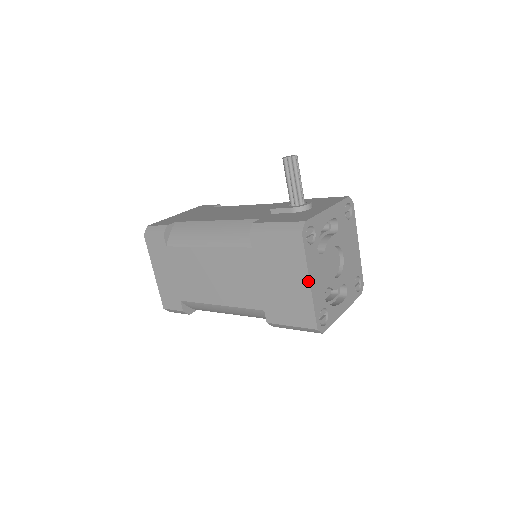
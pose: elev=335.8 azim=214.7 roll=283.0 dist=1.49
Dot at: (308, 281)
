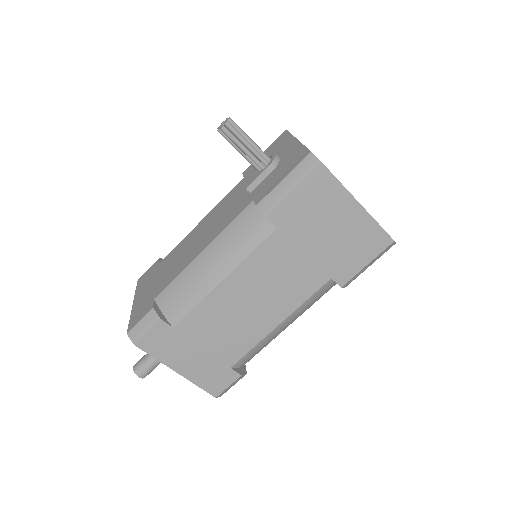
Dot at: (357, 203)
